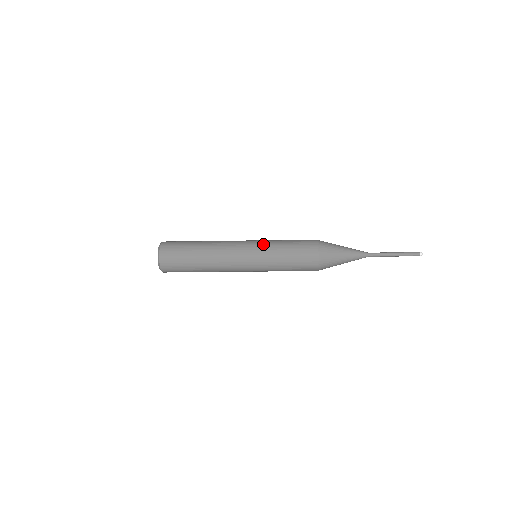
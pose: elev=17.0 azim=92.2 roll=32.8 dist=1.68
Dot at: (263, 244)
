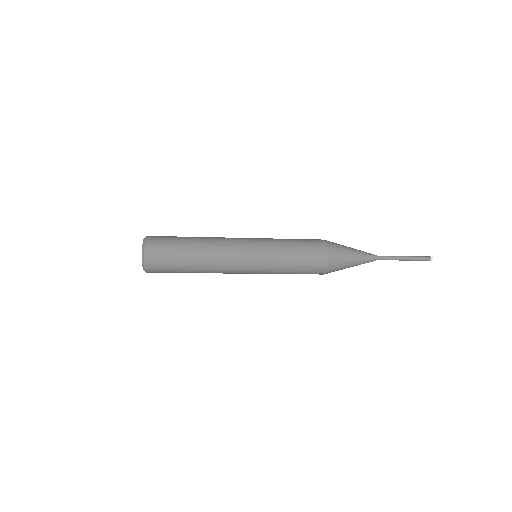
Dot at: (267, 243)
